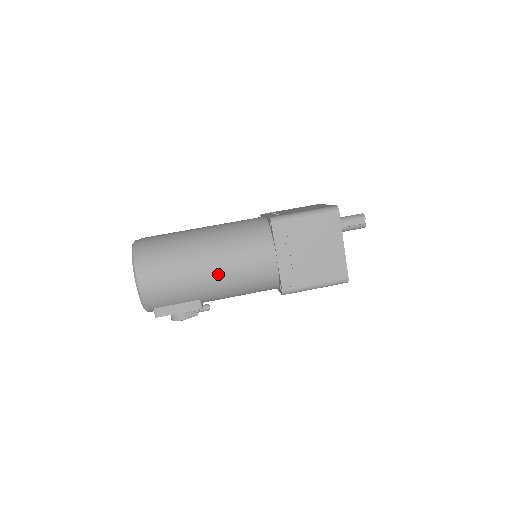
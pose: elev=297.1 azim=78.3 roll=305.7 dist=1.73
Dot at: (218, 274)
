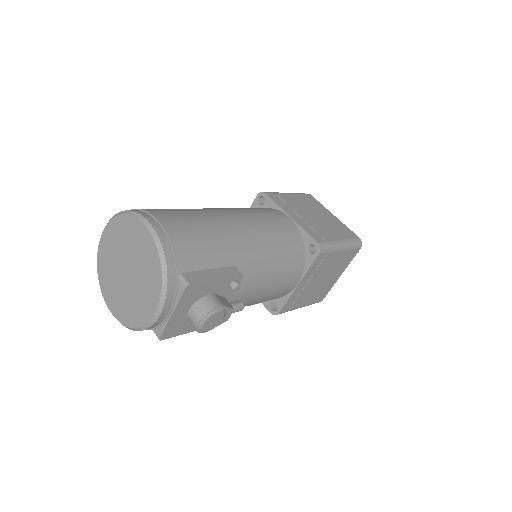
Dot at: (244, 224)
